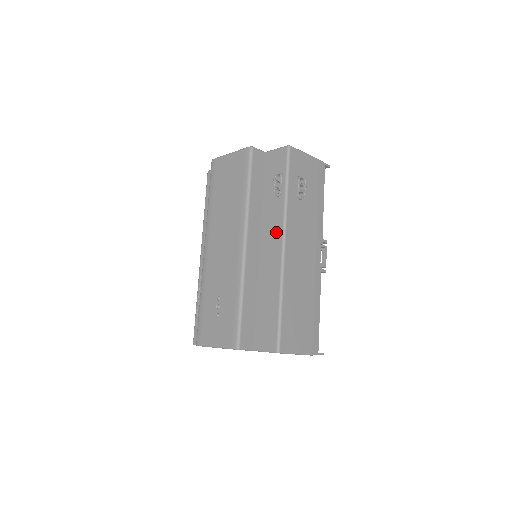
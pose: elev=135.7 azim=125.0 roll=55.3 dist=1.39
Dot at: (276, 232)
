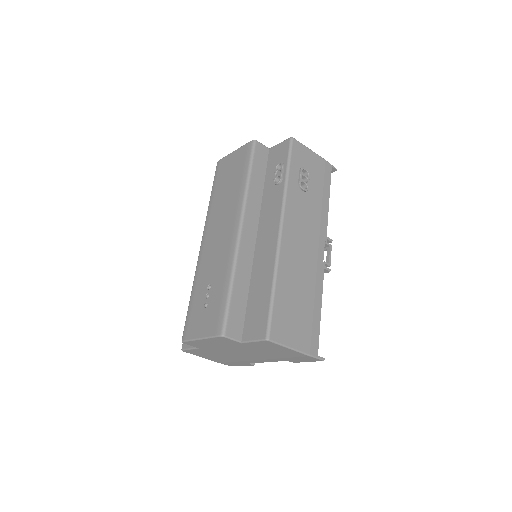
Dot at: (274, 217)
